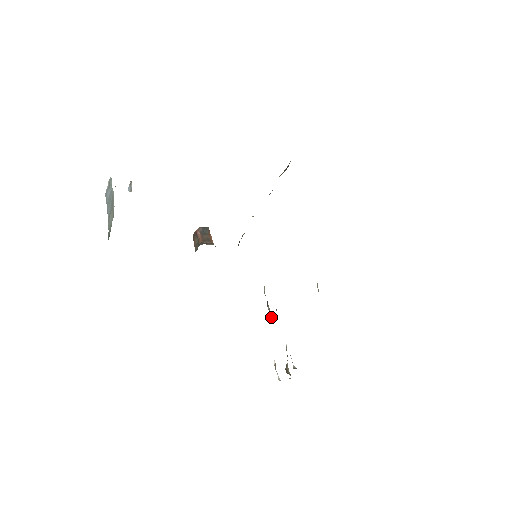
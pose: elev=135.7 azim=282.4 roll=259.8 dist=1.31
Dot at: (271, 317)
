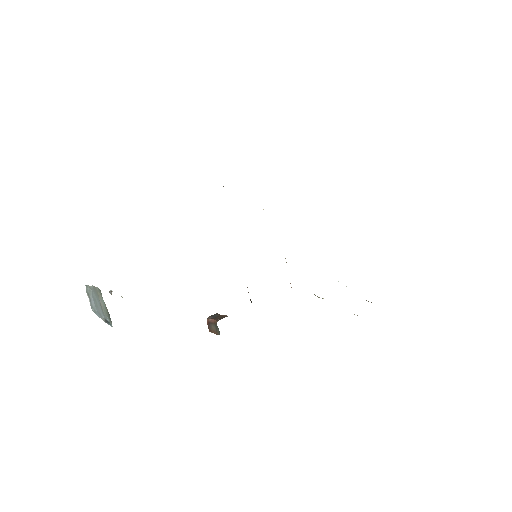
Dot at: (319, 297)
